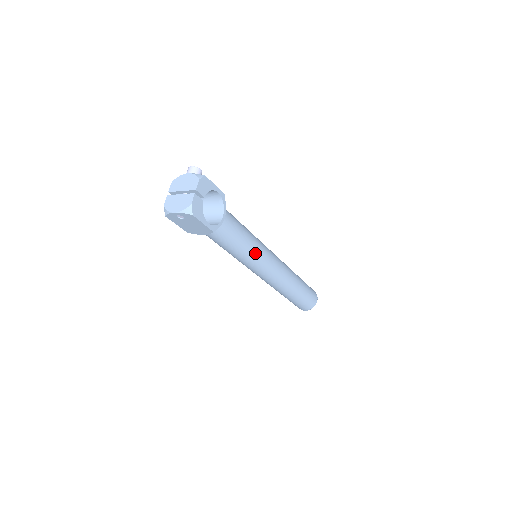
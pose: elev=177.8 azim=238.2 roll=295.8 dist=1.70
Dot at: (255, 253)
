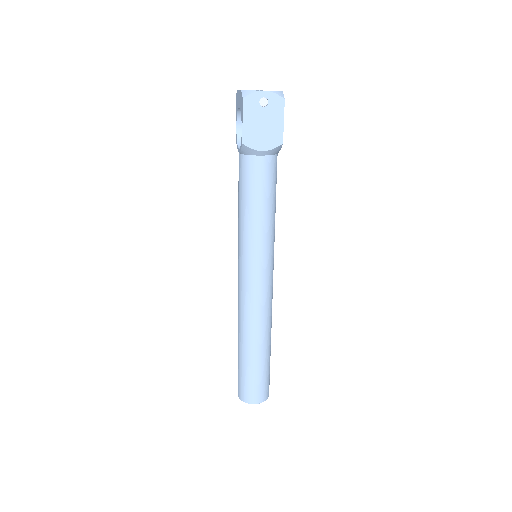
Dot at: (274, 232)
